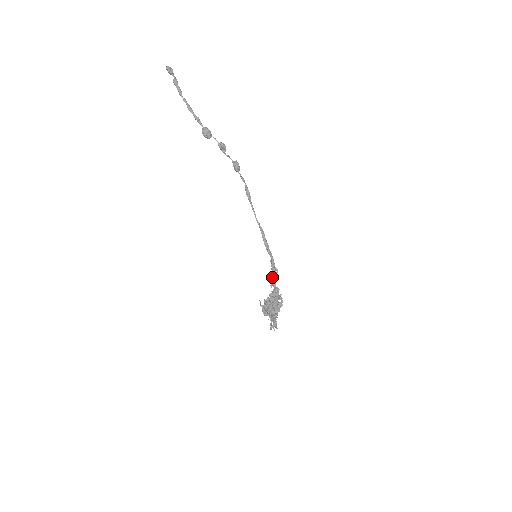
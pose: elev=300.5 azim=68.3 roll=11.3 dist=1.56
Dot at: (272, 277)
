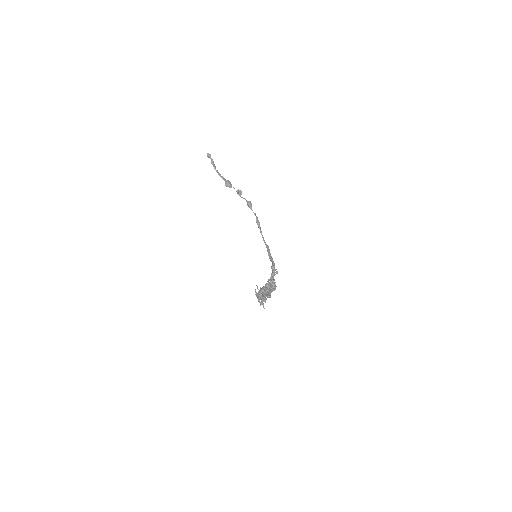
Dot at: (271, 275)
